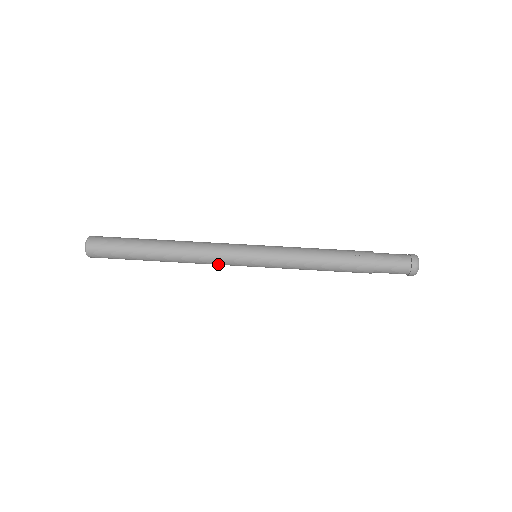
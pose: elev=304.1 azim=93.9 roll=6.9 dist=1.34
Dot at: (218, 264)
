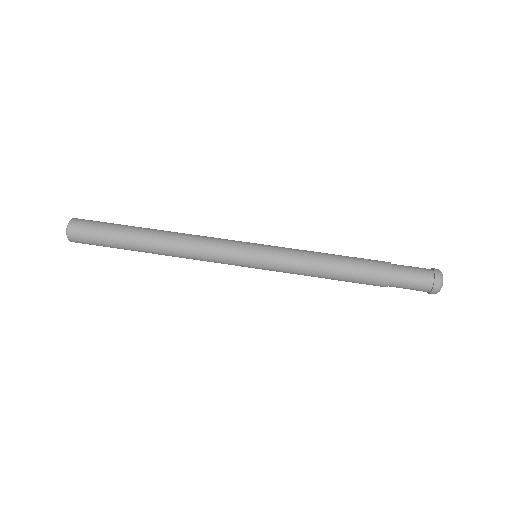
Dot at: (212, 257)
